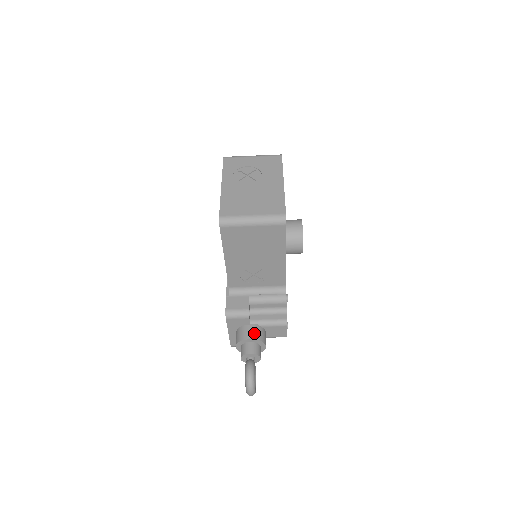
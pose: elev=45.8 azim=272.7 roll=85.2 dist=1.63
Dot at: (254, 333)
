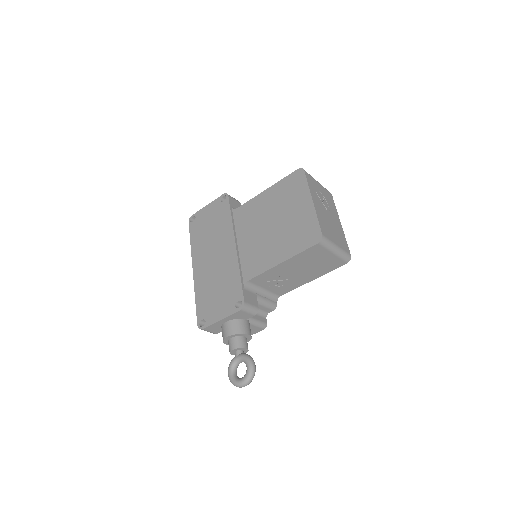
Dot at: (250, 329)
